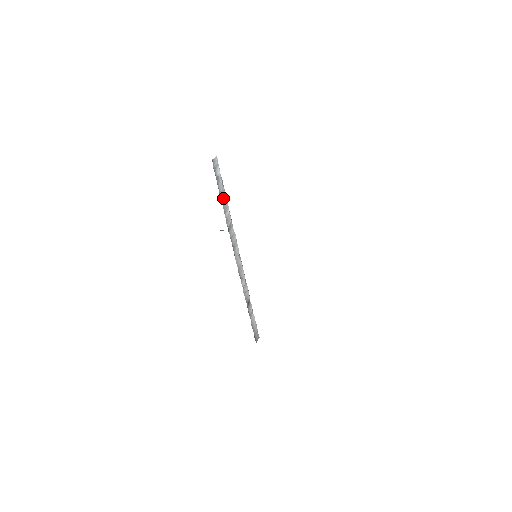
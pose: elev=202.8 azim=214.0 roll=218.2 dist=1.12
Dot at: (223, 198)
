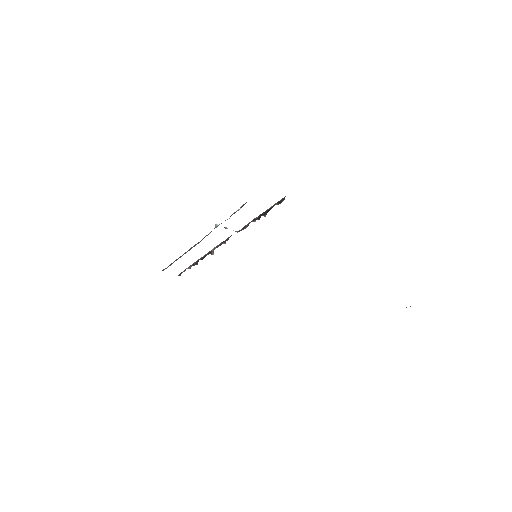
Dot at: occluded
